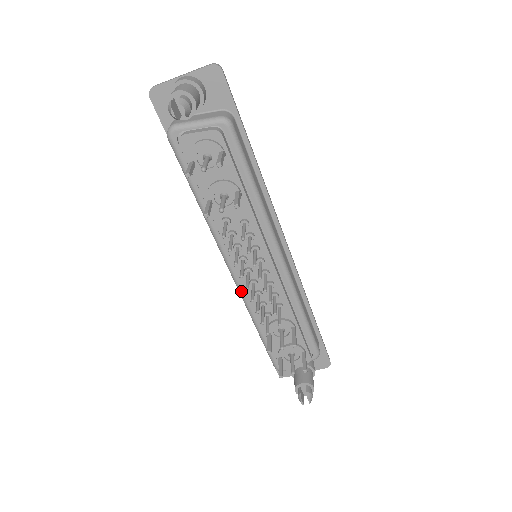
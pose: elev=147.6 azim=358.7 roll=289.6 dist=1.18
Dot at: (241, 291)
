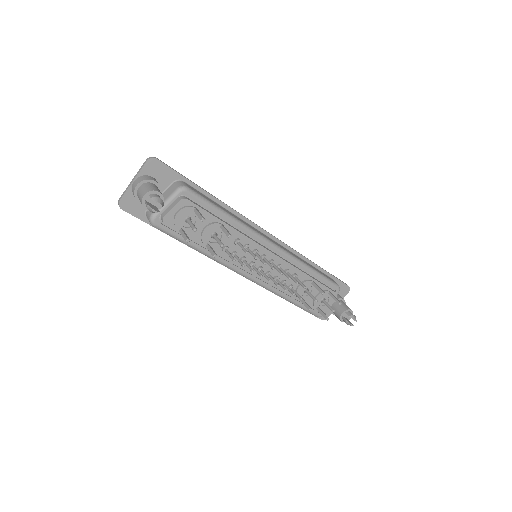
Dot at: (263, 285)
